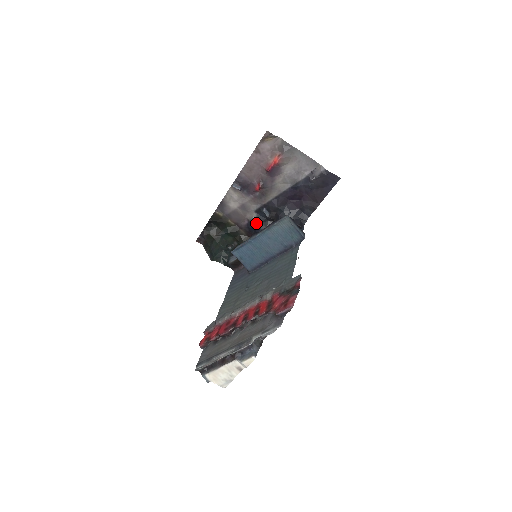
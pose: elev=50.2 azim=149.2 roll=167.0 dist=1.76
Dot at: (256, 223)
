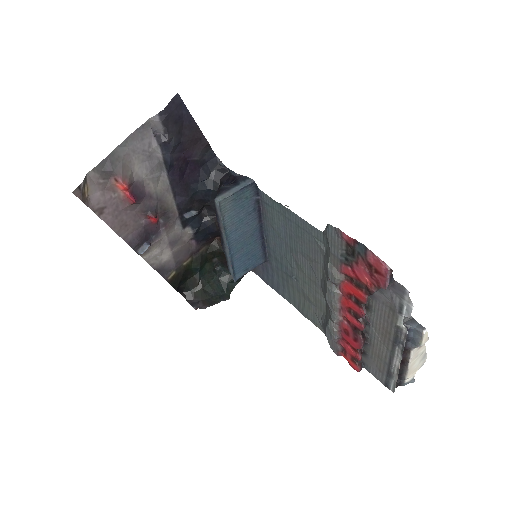
Dot at: (199, 230)
